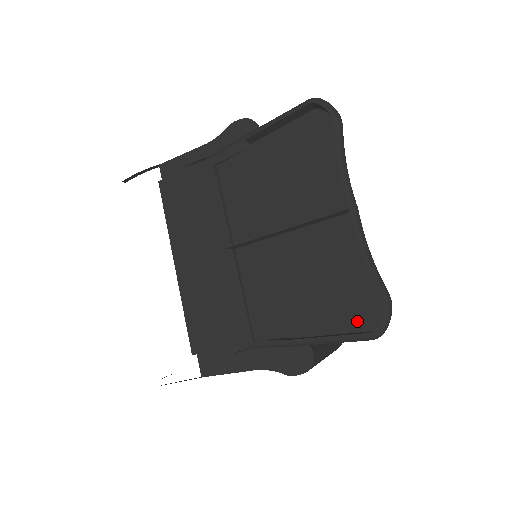
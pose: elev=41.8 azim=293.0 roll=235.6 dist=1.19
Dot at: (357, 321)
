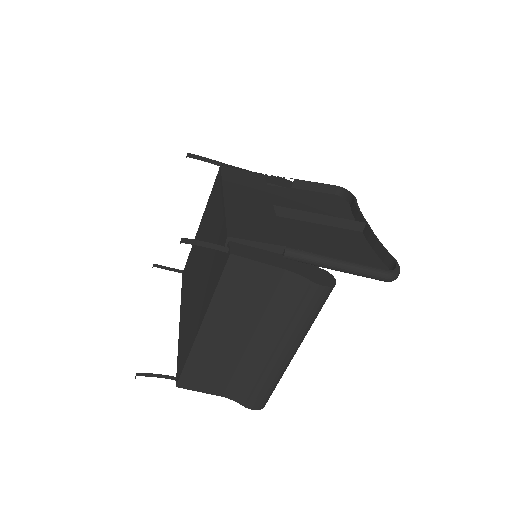
Dot at: occluded
